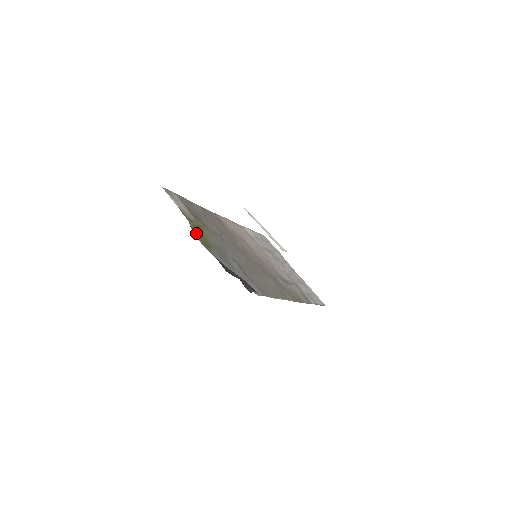
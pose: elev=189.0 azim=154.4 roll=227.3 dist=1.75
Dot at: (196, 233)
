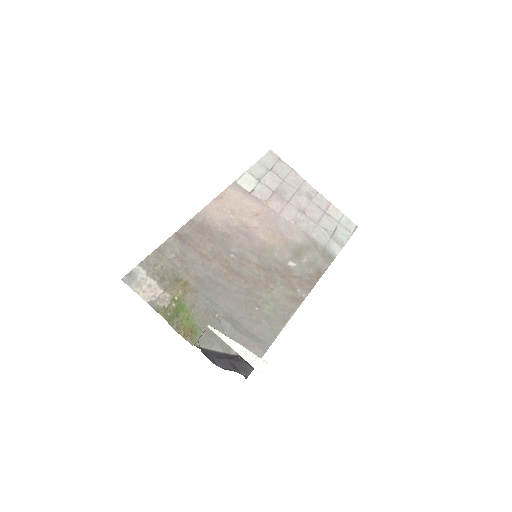
Dot at: (176, 325)
